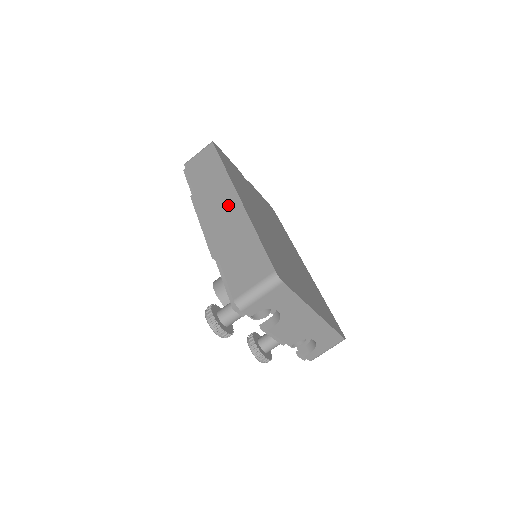
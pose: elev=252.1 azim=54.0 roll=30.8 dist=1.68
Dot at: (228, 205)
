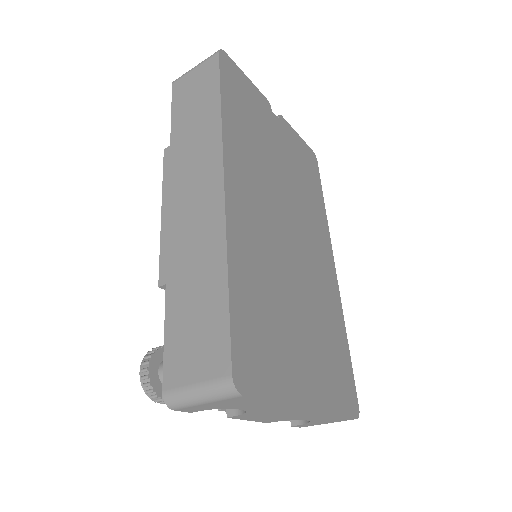
Dot at: (205, 193)
